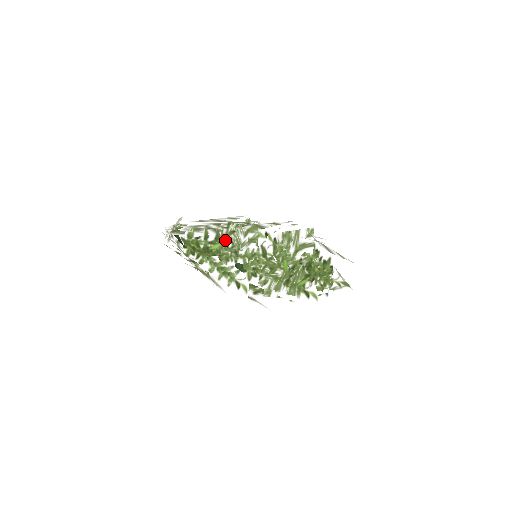
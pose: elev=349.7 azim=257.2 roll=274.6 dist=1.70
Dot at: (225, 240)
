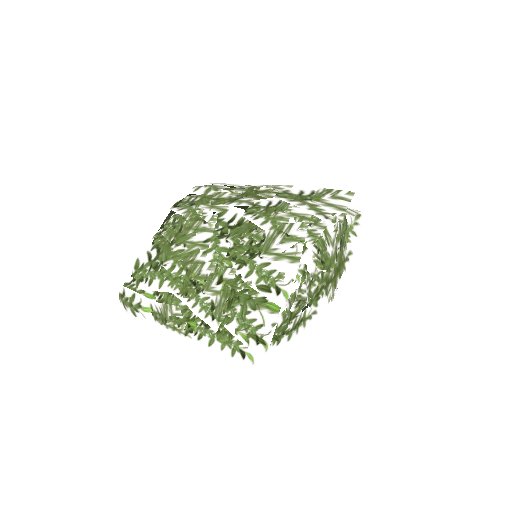
Dot at: (295, 313)
